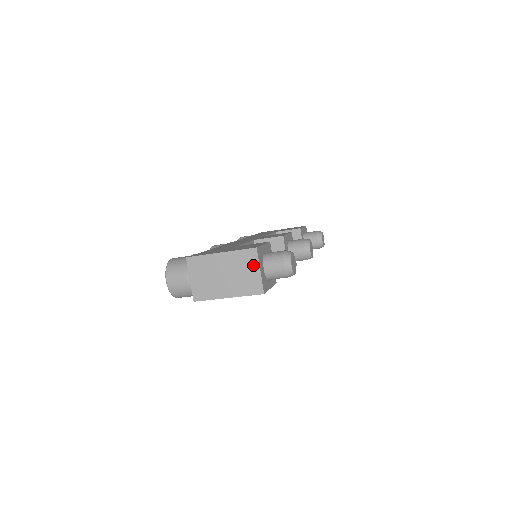
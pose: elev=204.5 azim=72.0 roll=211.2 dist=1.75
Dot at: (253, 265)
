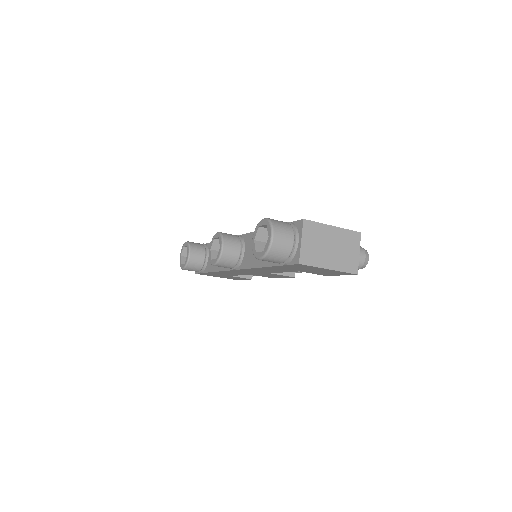
Dot at: (355, 246)
